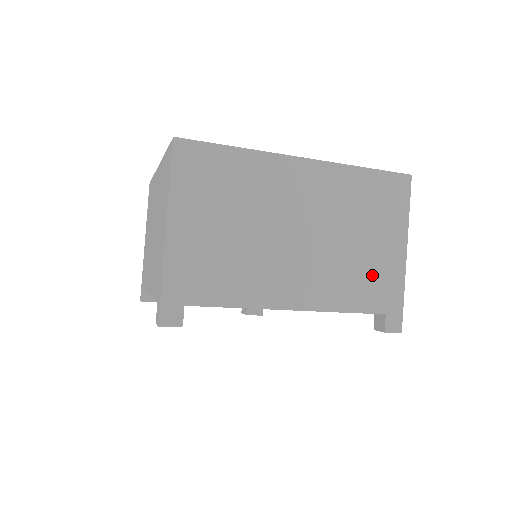
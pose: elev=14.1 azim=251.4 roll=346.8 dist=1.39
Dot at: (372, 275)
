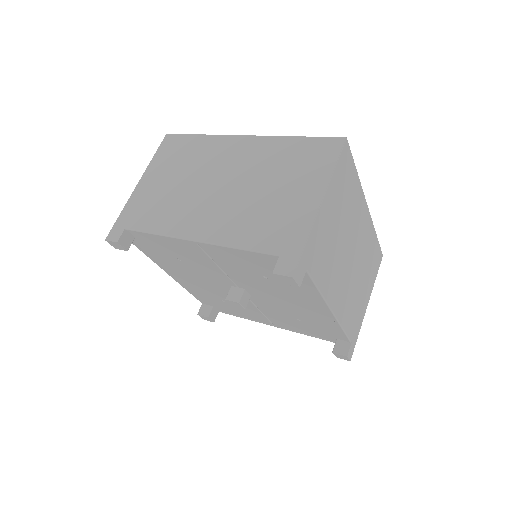
Dot at: (276, 219)
